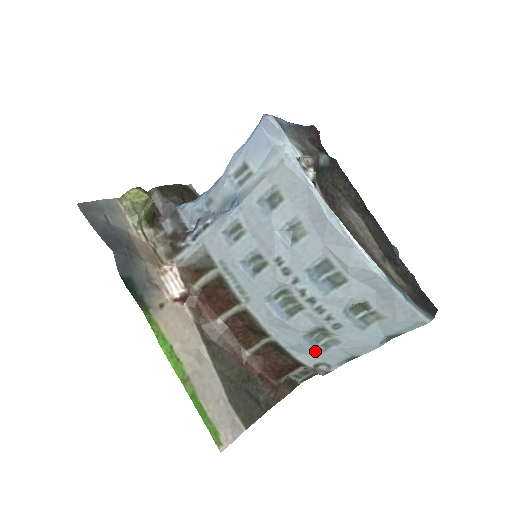
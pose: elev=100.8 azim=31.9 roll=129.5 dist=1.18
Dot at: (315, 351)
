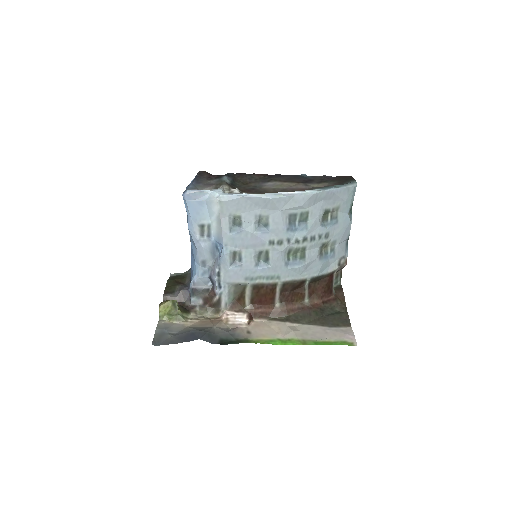
Dot at: (331, 259)
